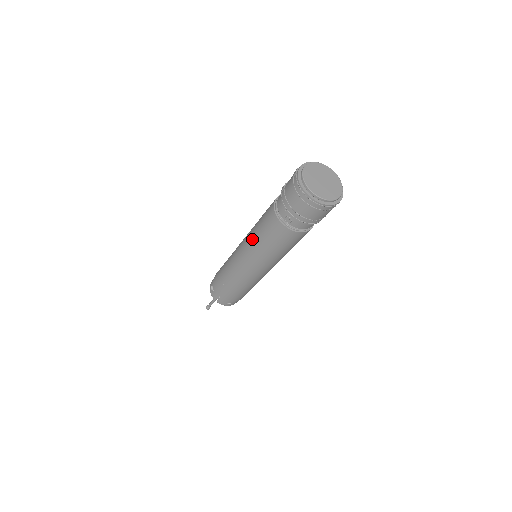
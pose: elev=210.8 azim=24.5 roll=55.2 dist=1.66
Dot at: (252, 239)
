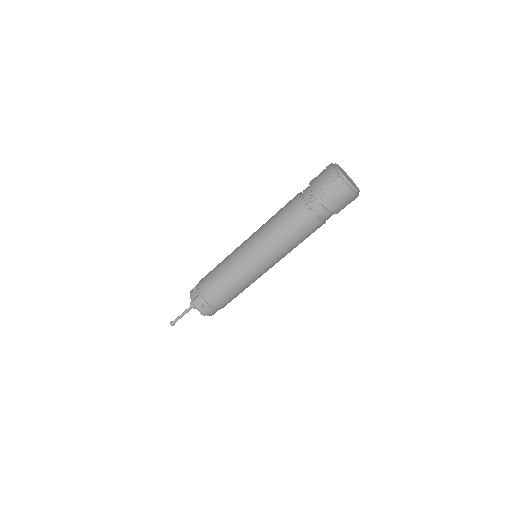
Dot at: (266, 224)
